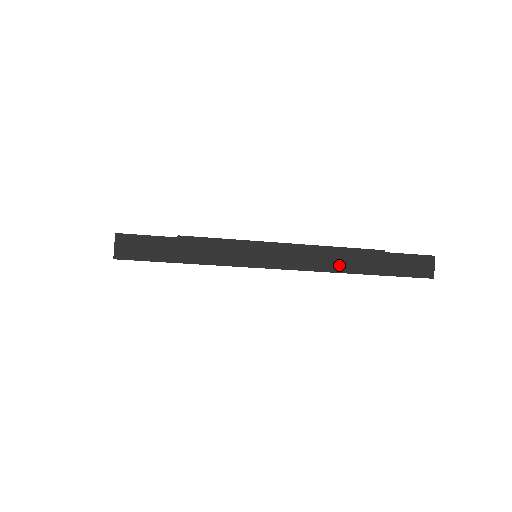
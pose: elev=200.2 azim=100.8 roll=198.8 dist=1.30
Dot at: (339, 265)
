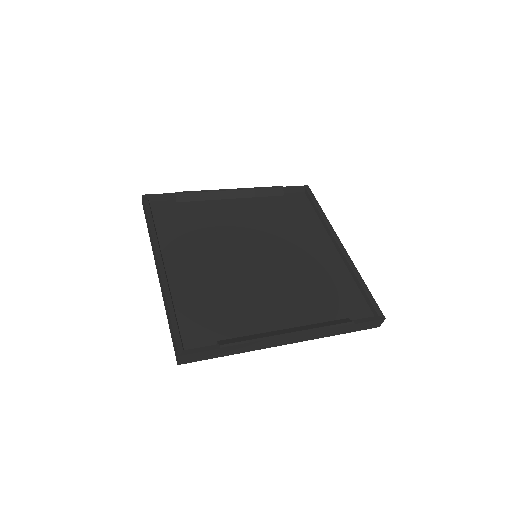
Dot at: (323, 335)
